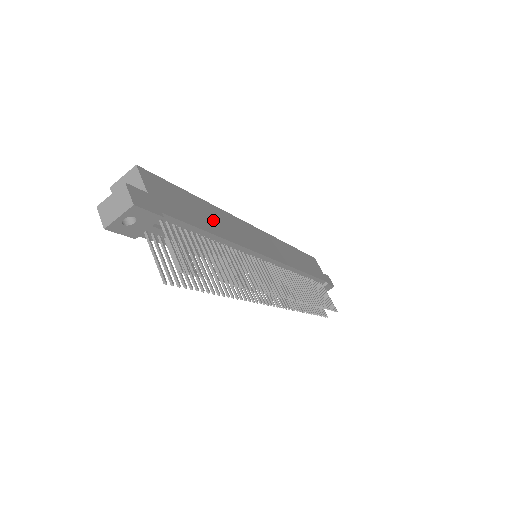
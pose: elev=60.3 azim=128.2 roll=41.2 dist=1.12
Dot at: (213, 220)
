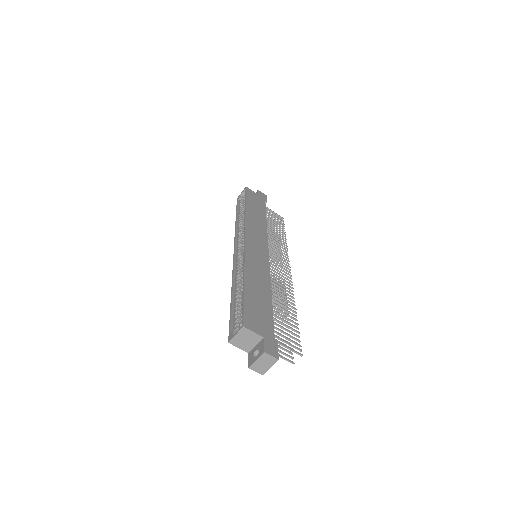
Dot at: (259, 288)
